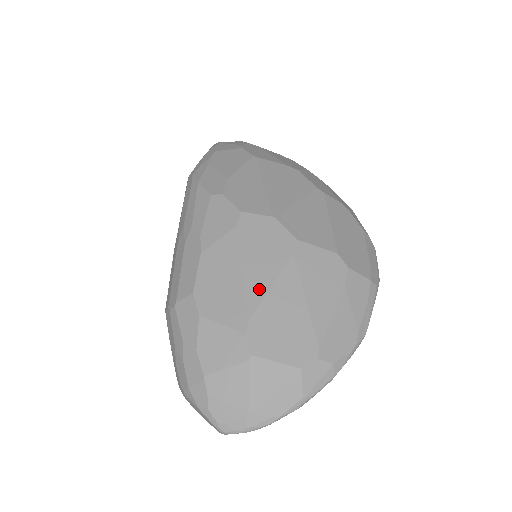
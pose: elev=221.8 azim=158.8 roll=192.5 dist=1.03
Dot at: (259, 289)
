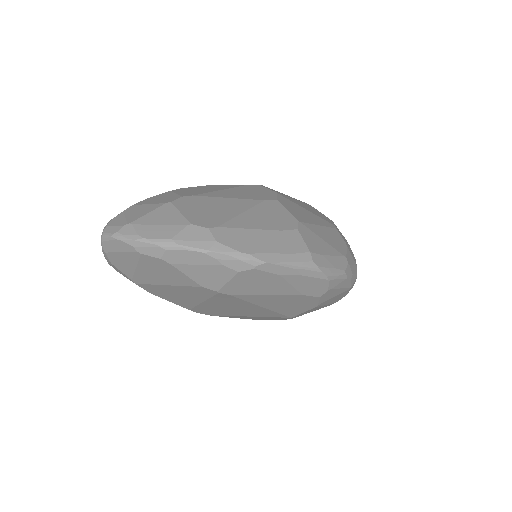
Dot at: (220, 195)
